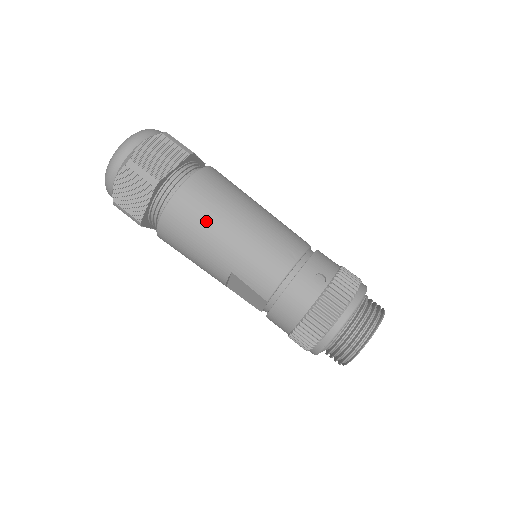
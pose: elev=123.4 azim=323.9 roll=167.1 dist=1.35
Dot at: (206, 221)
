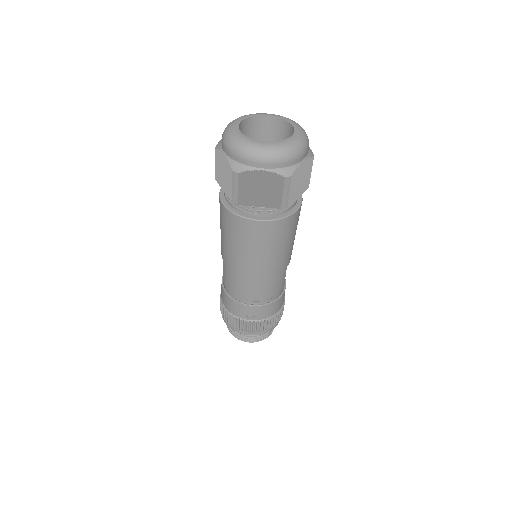
Dot at: (236, 244)
